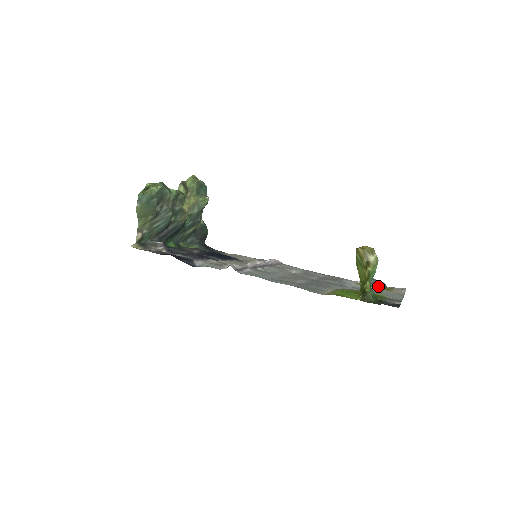
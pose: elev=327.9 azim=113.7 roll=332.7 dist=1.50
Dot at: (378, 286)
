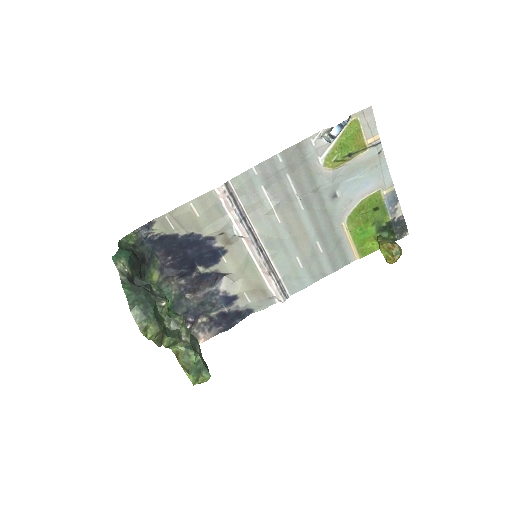
Dot at: (343, 129)
